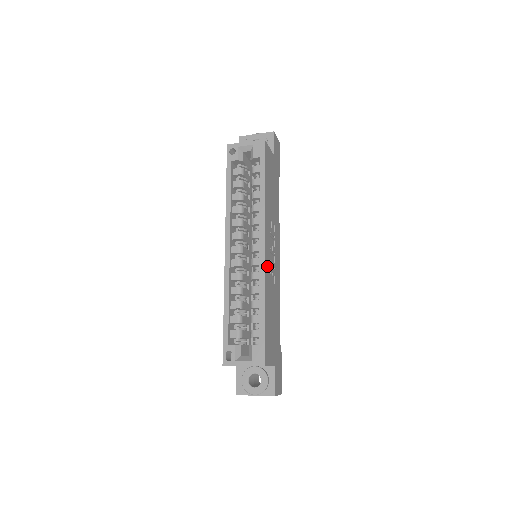
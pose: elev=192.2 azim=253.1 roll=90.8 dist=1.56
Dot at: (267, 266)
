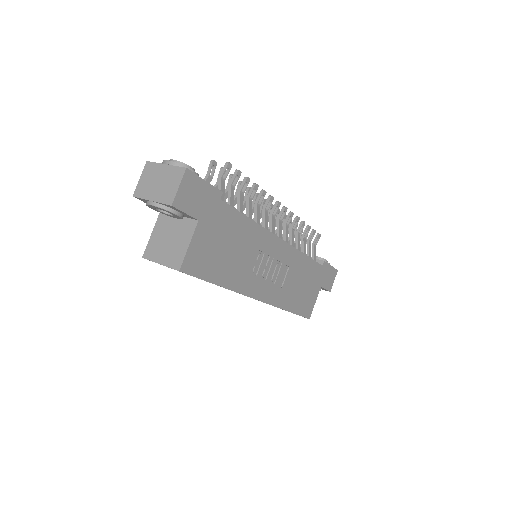
Dot at: (272, 294)
